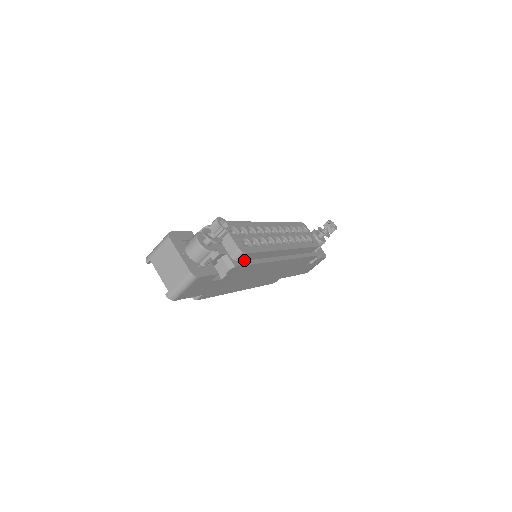
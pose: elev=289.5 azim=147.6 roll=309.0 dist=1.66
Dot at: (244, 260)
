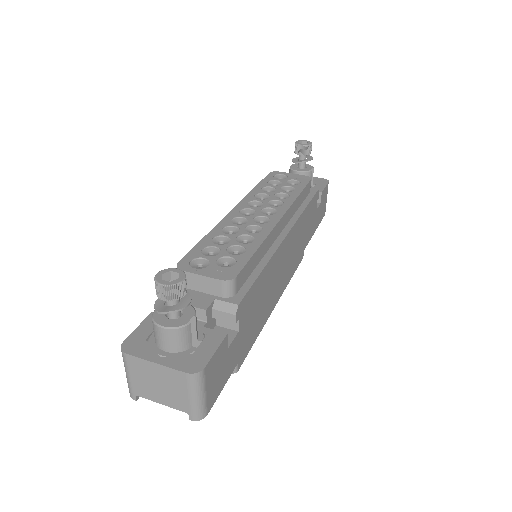
Dot at: (242, 284)
